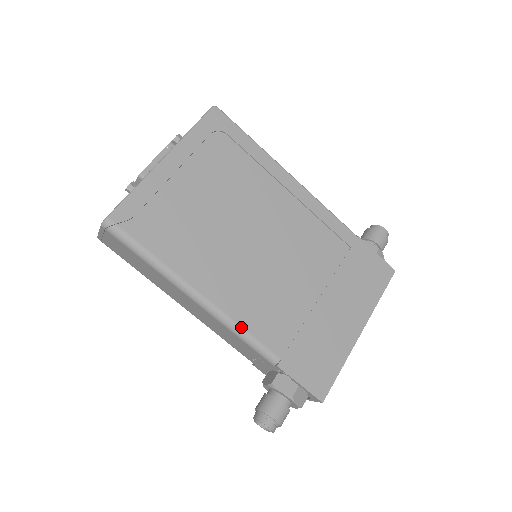
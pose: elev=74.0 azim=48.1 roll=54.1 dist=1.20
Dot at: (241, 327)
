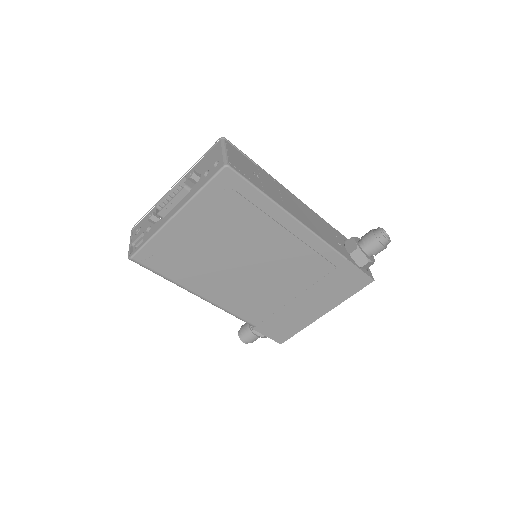
Dot at: (229, 312)
